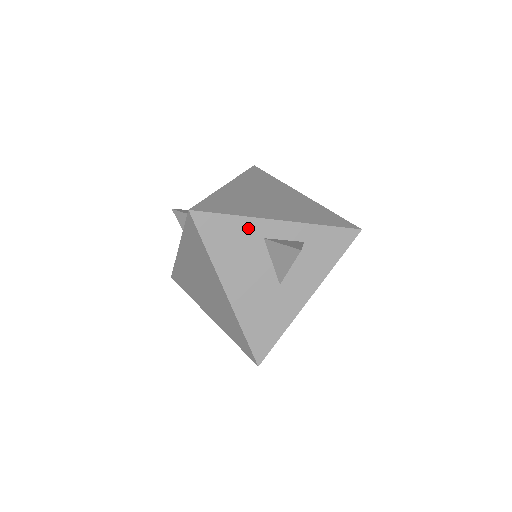
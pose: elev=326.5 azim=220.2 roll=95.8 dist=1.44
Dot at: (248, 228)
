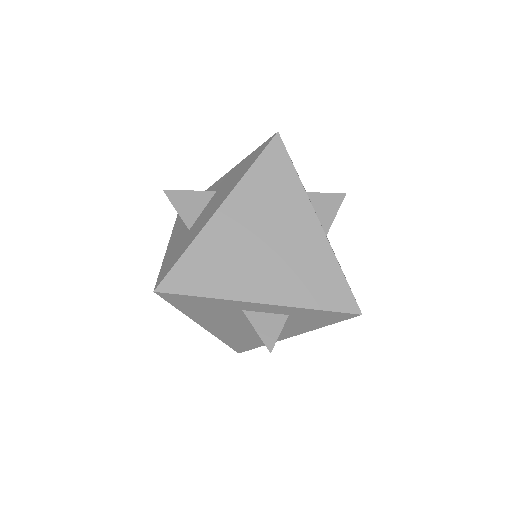
Dot at: (224, 304)
